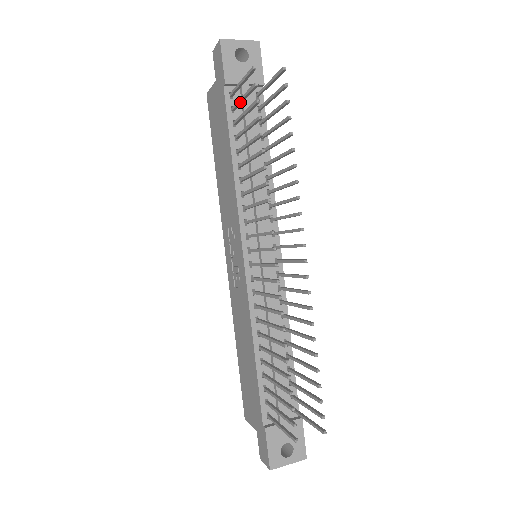
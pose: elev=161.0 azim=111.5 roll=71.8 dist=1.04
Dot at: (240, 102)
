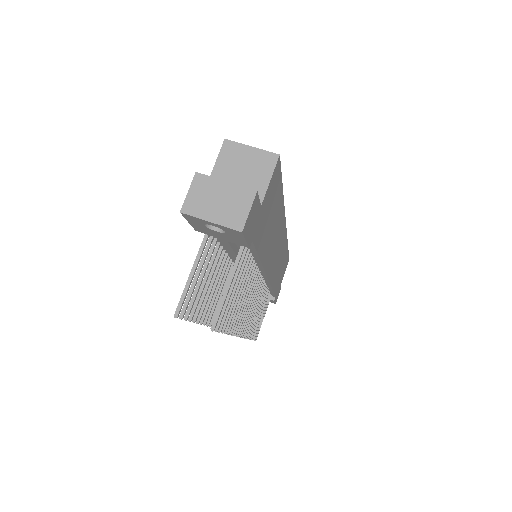
Dot at: (200, 265)
